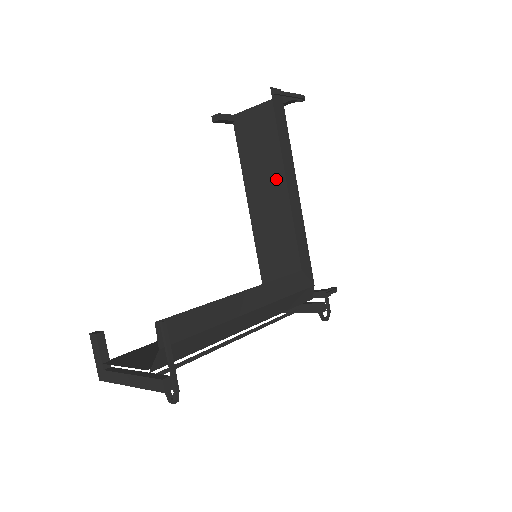
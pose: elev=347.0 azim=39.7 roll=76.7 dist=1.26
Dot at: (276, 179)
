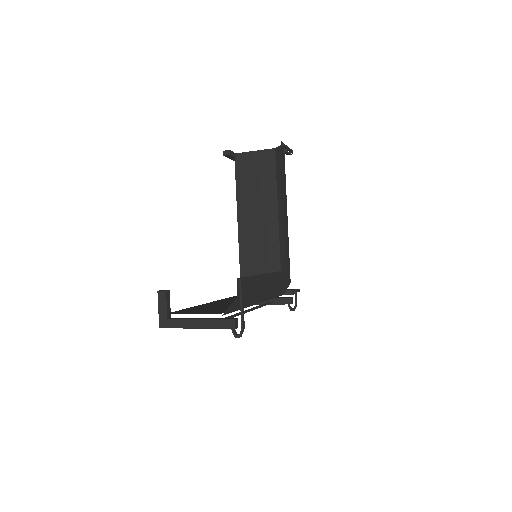
Dot at: (266, 205)
